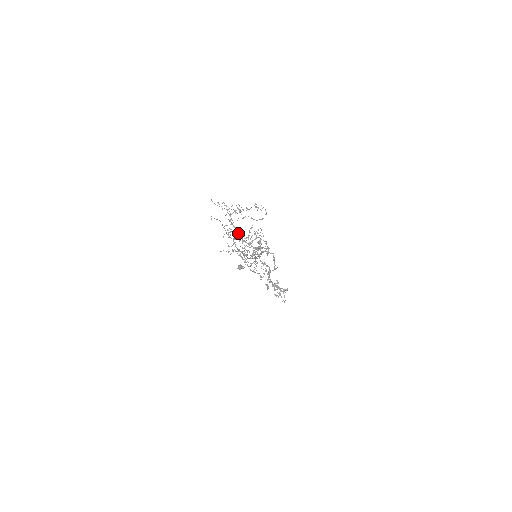
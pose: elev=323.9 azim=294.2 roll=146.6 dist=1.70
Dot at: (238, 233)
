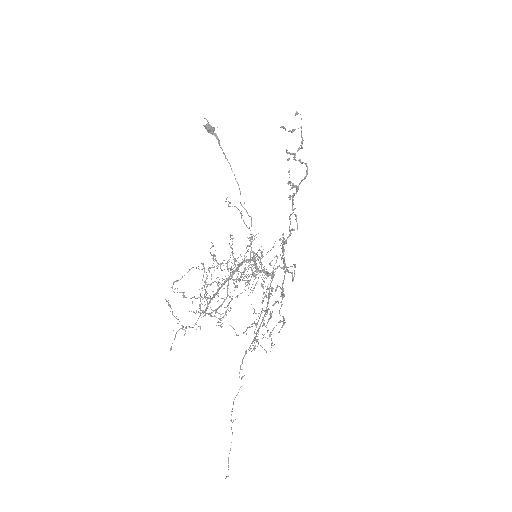
Dot at: occluded
